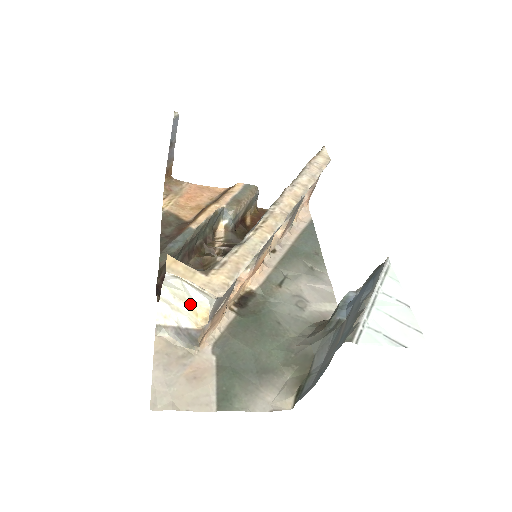
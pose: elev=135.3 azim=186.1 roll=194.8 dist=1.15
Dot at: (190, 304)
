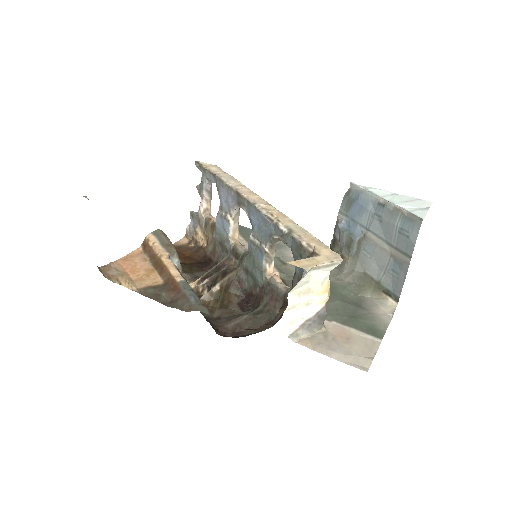
Dot at: (314, 290)
